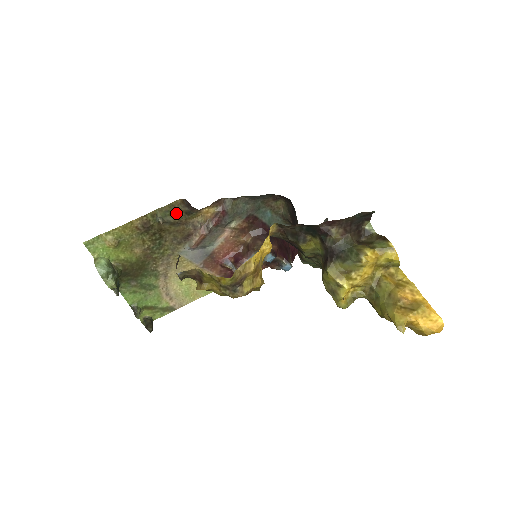
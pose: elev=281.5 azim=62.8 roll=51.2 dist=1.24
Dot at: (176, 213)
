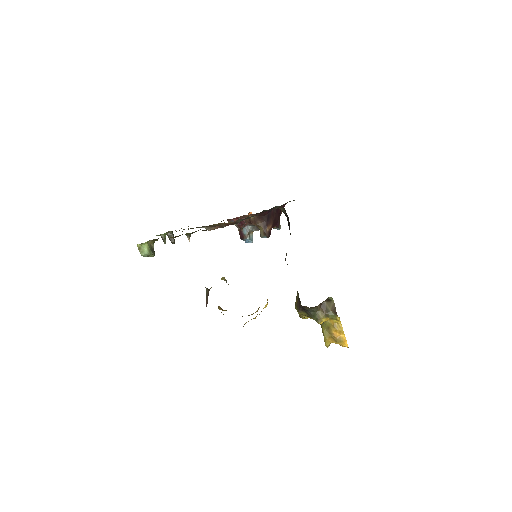
Dot at: occluded
